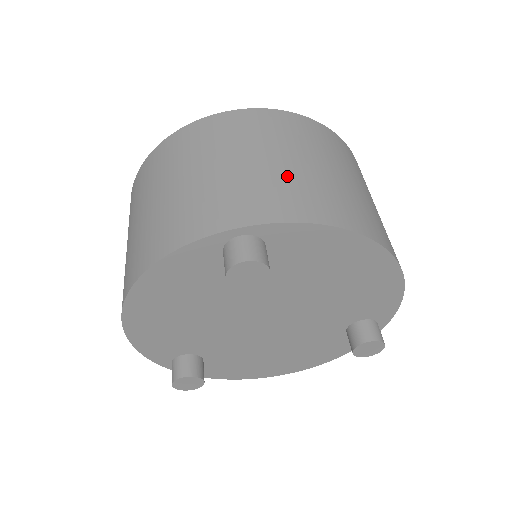
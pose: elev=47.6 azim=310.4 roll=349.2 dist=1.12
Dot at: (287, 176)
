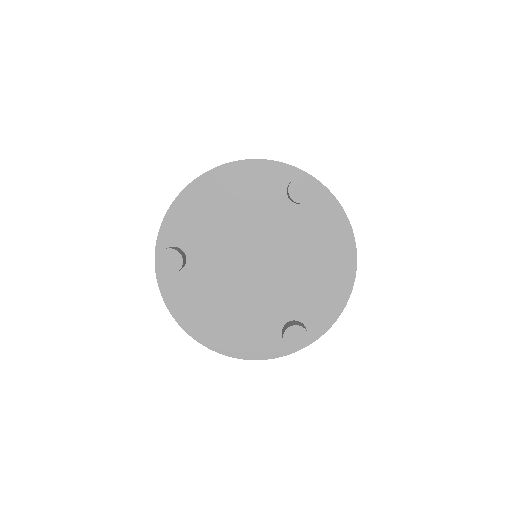
Dot at: occluded
